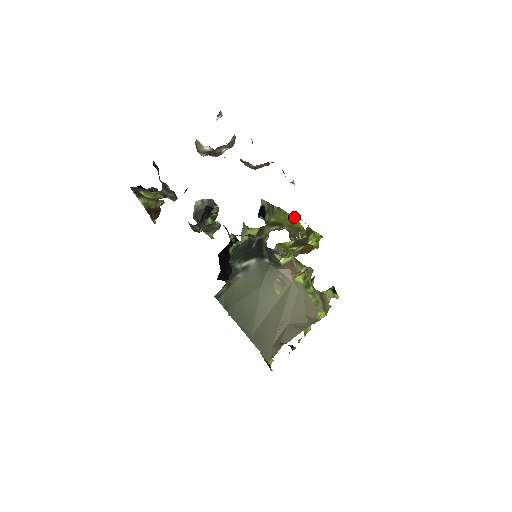
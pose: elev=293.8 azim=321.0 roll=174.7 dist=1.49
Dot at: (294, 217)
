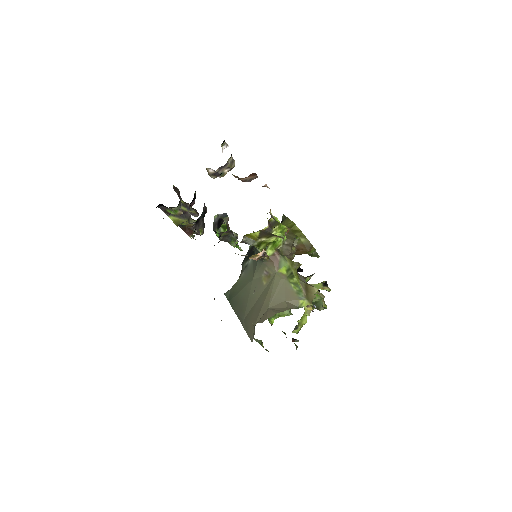
Dot at: (293, 222)
